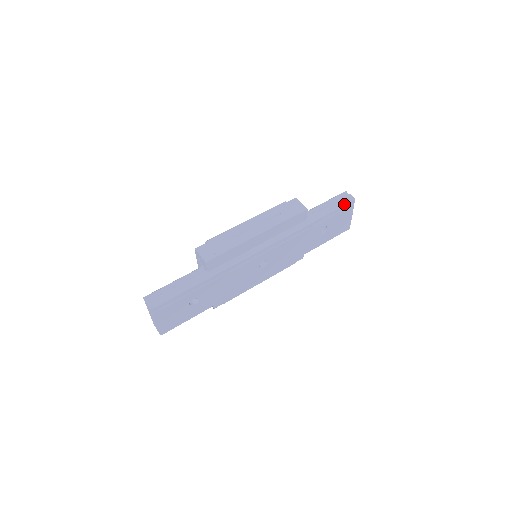
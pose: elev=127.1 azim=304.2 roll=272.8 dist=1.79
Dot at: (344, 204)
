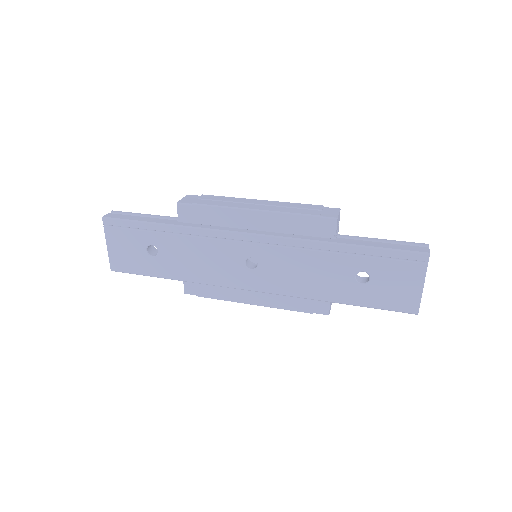
Dot at: (405, 250)
